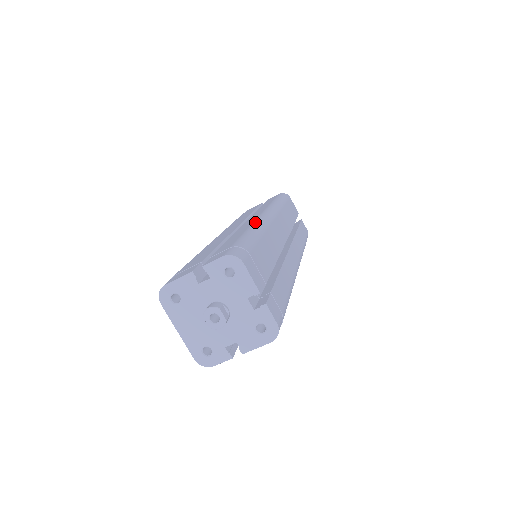
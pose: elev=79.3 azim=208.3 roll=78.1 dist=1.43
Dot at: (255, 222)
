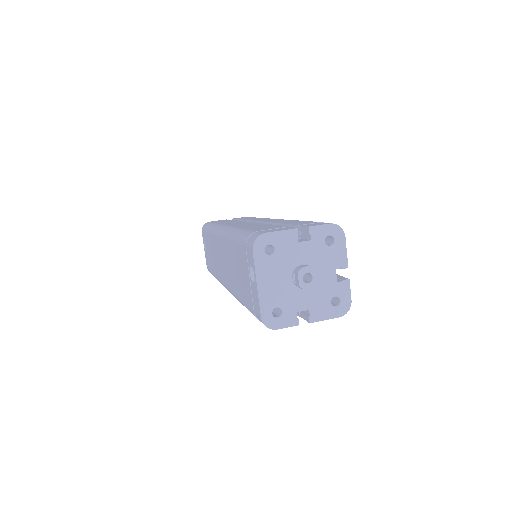
Dot at: occluded
